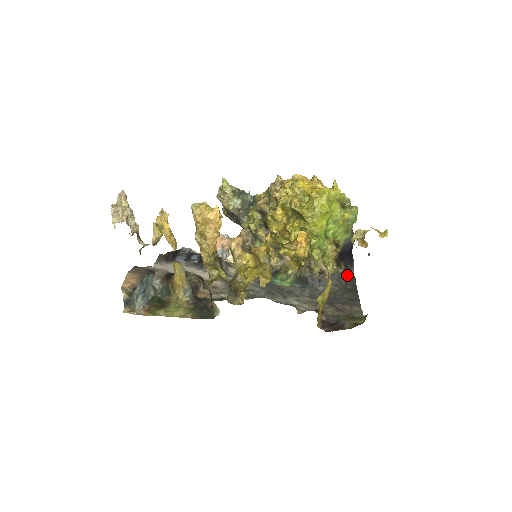
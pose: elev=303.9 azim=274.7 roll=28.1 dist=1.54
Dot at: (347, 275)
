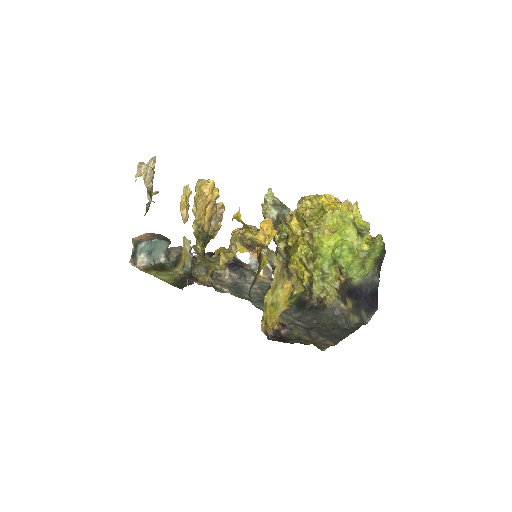
Dot at: (352, 316)
